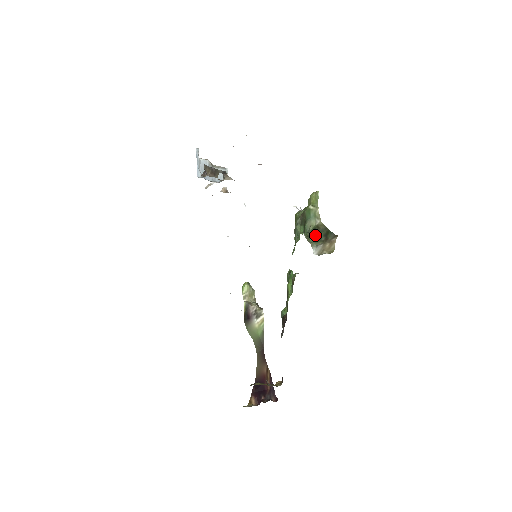
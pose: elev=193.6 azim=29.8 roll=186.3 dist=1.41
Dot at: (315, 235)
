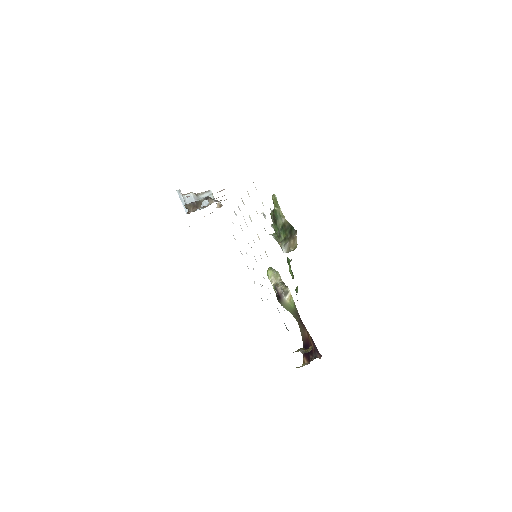
Dot at: (283, 234)
